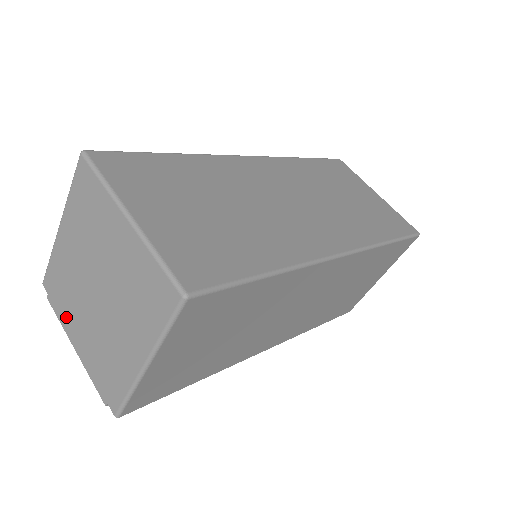
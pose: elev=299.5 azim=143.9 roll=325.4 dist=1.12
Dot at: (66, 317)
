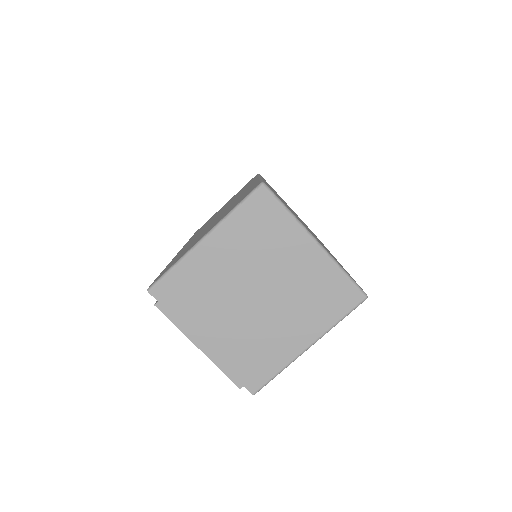
Dot at: (191, 321)
